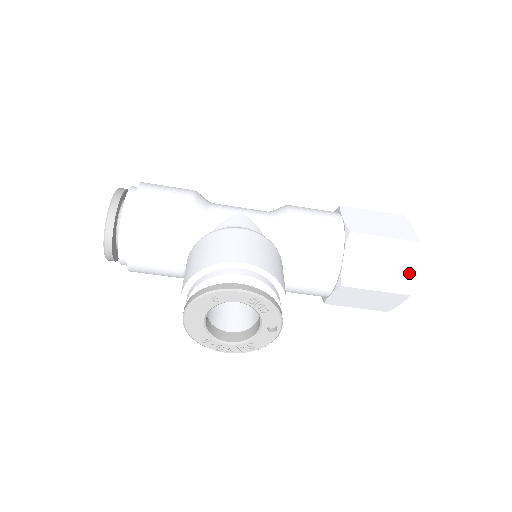
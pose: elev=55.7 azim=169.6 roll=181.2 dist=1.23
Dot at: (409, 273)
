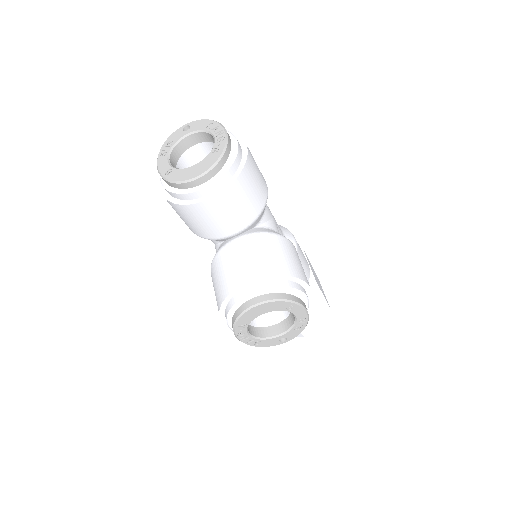
Dot at: (313, 323)
